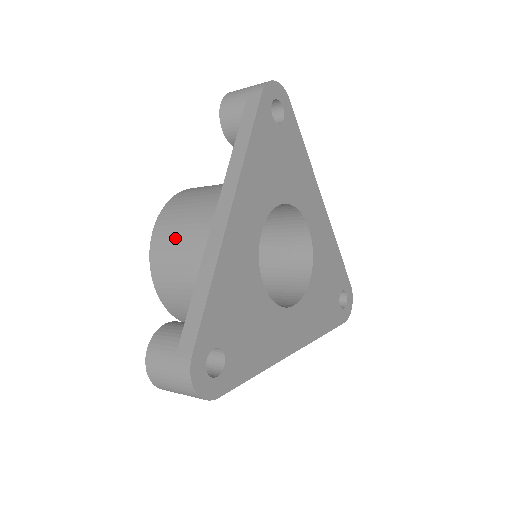
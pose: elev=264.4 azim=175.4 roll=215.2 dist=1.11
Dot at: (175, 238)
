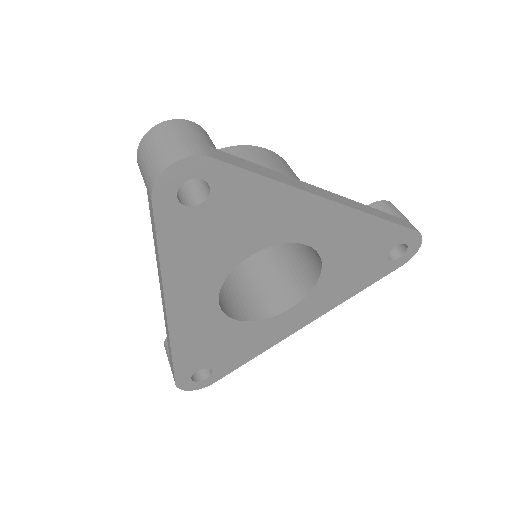
Dot at: occluded
